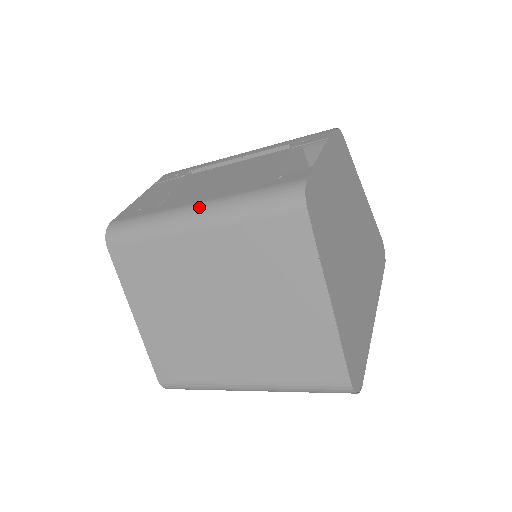
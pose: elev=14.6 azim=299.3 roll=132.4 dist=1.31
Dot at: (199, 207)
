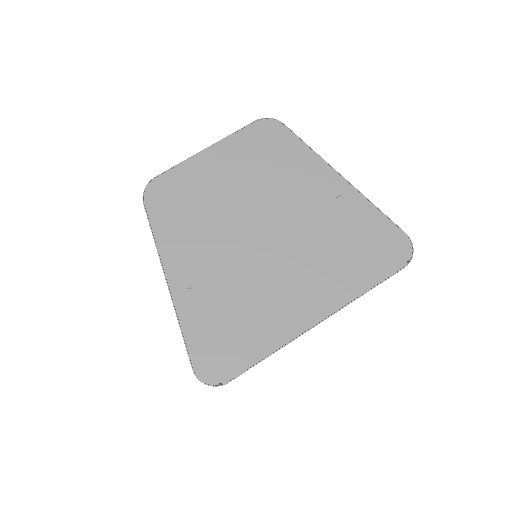
Dot at: occluded
